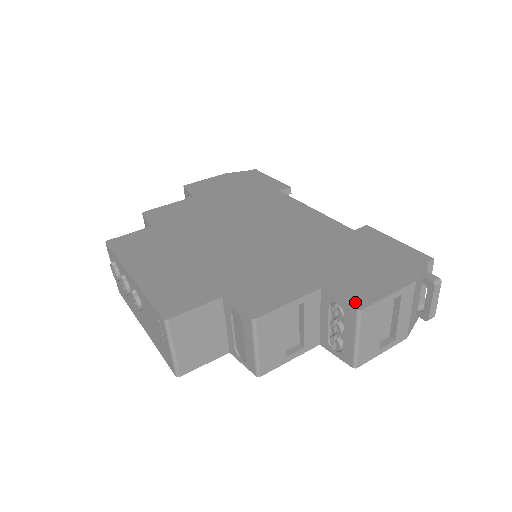
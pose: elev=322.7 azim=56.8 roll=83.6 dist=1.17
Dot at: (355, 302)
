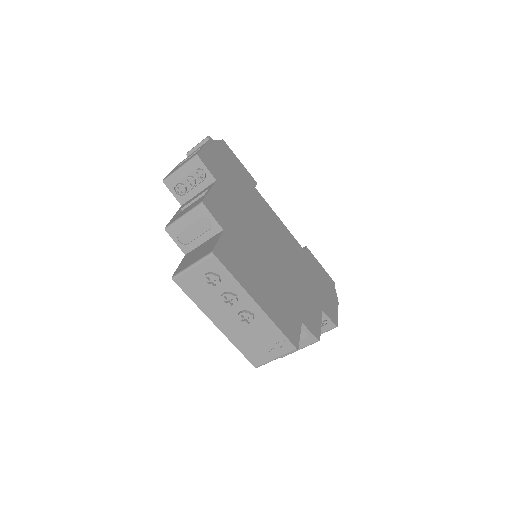
Dot at: (335, 321)
